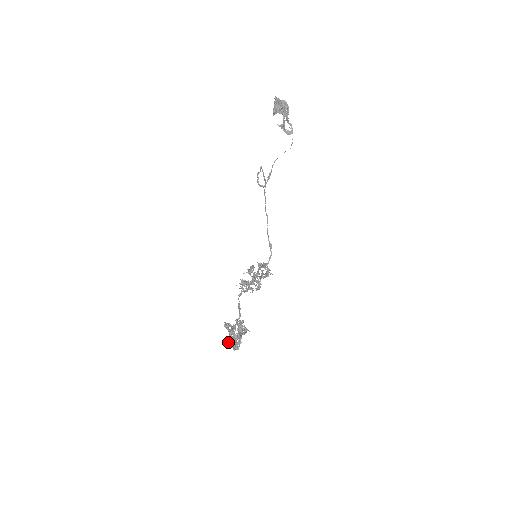
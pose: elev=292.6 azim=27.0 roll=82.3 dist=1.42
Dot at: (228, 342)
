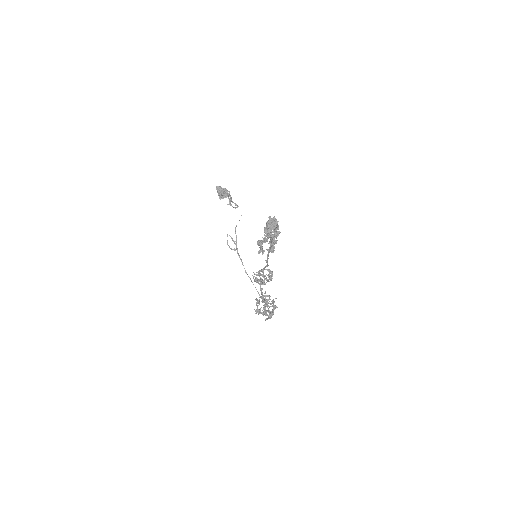
Dot at: (268, 226)
